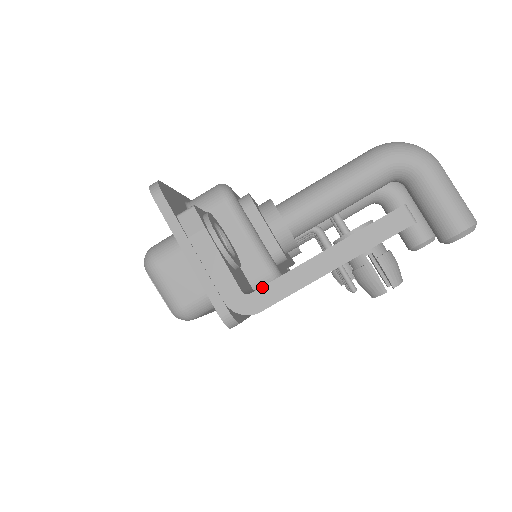
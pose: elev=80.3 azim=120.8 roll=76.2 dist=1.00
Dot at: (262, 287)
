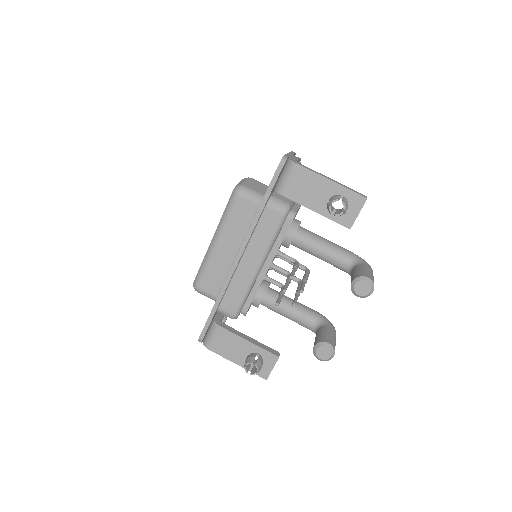
Dot at: occluded
